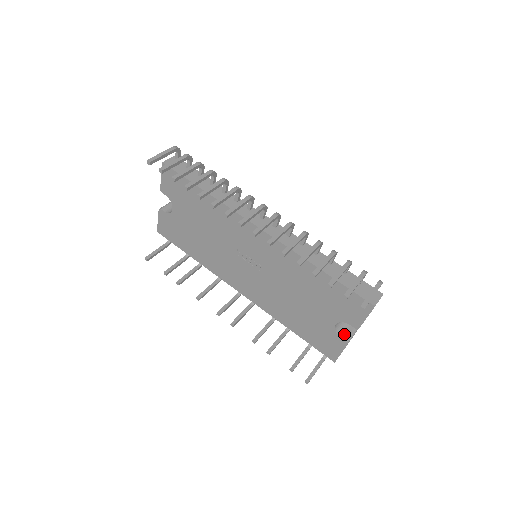
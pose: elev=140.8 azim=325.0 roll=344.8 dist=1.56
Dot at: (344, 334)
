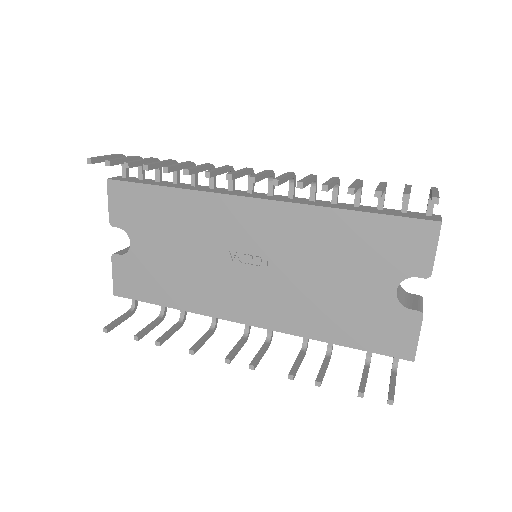
Dot at: (411, 306)
